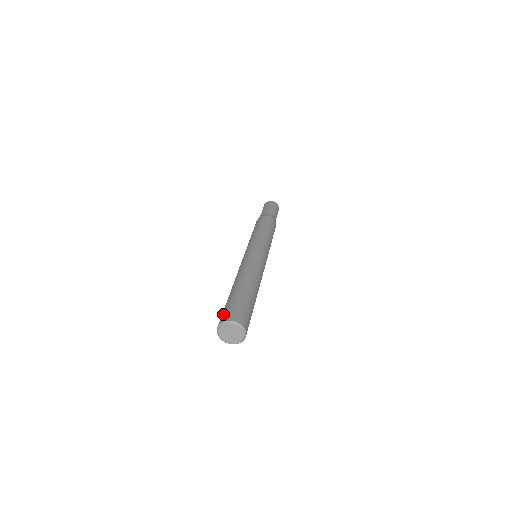
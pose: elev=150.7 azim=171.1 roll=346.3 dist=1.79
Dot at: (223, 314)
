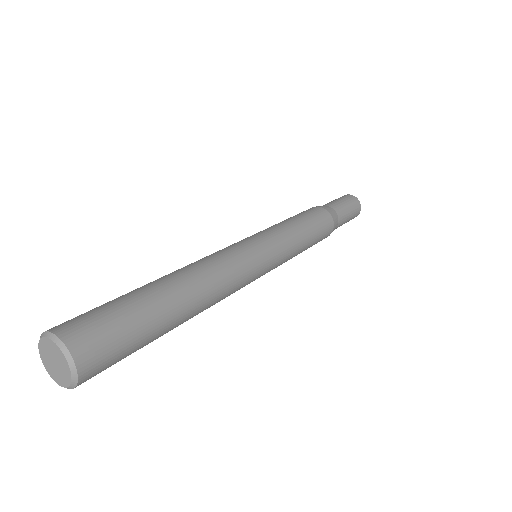
Dot at: (81, 318)
